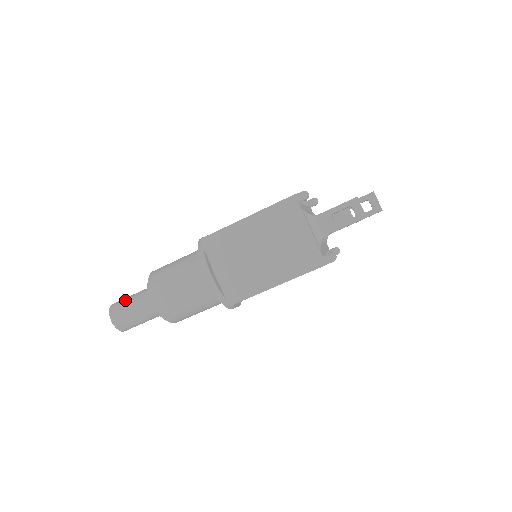
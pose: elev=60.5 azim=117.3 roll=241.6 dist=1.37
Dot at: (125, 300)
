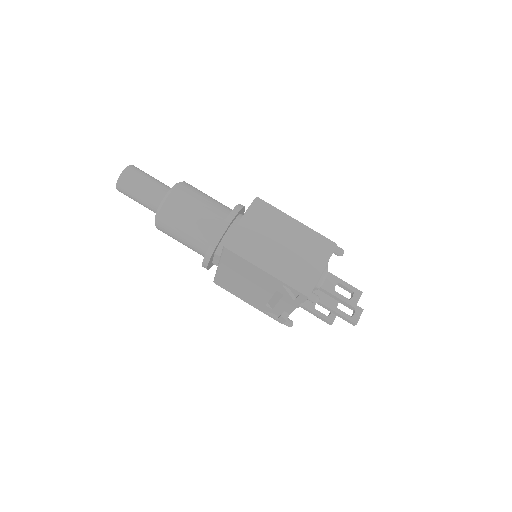
Dot at: (148, 174)
